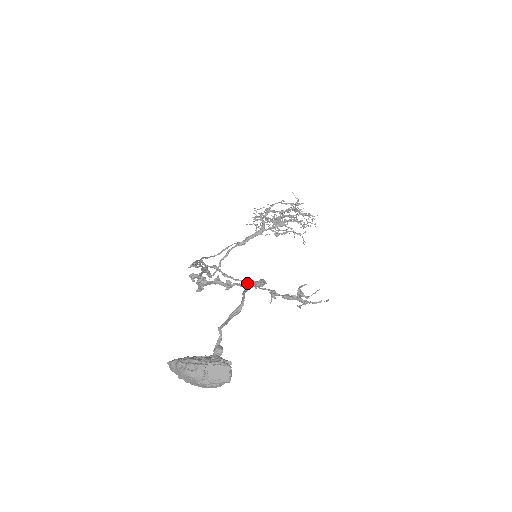
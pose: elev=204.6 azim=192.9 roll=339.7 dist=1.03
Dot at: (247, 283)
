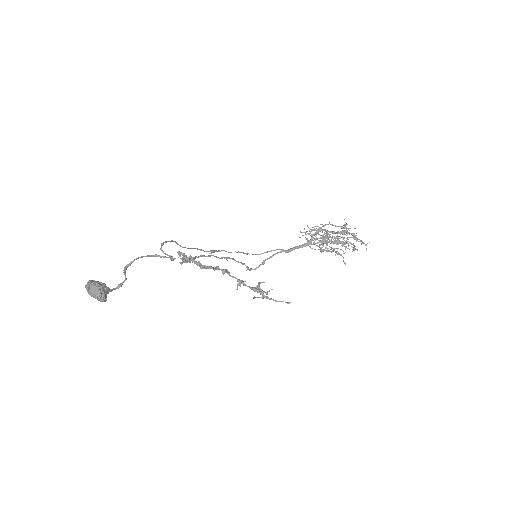
Dot at: (211, 267)
